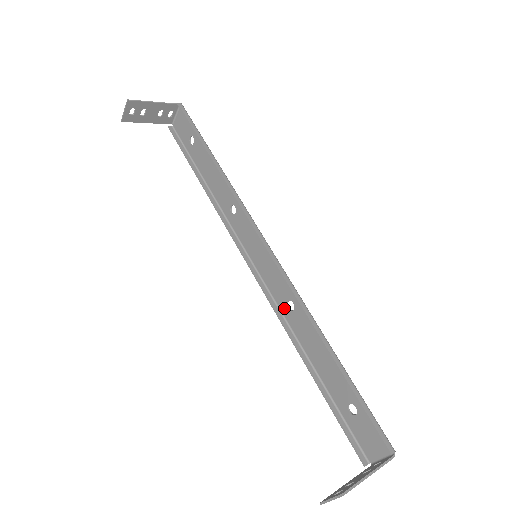
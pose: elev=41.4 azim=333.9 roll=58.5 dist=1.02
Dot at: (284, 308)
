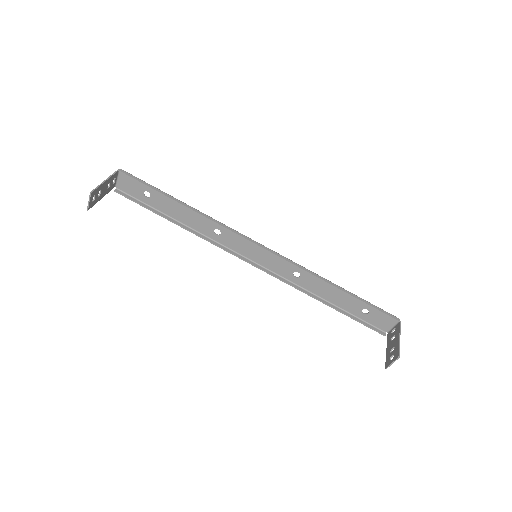
Dot at: (292, 278)
